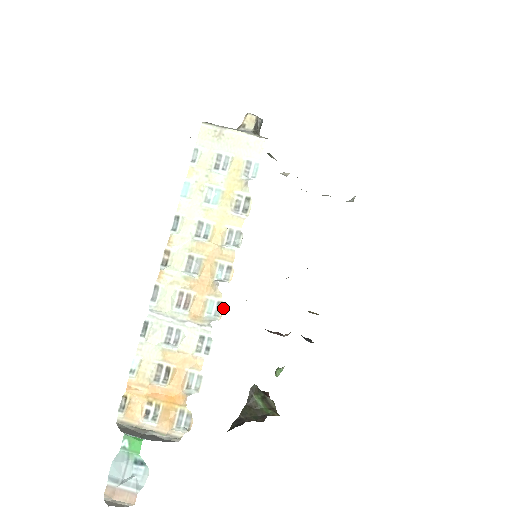
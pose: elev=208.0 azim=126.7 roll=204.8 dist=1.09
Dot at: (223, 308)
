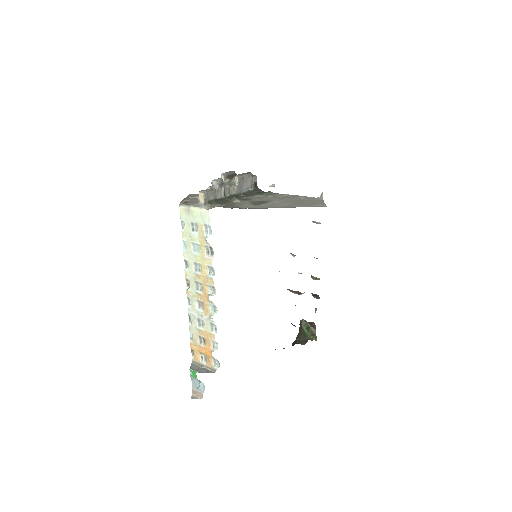
Dot at: occluded
